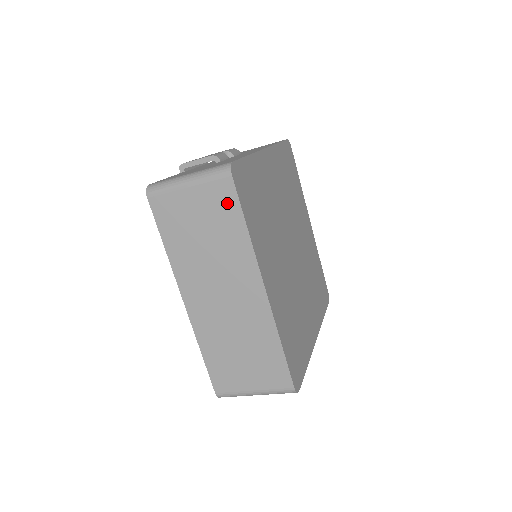
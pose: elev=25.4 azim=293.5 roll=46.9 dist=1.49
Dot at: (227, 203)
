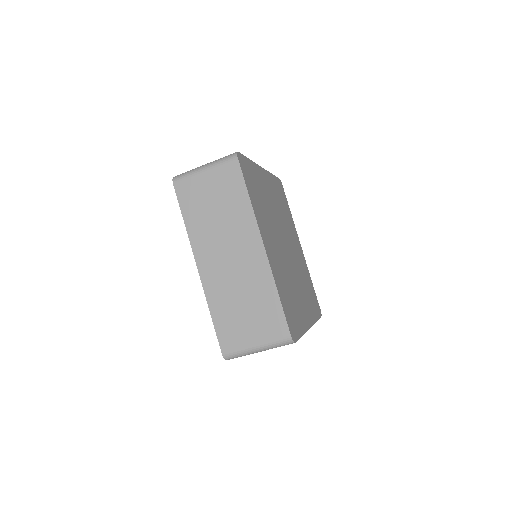
Dot at: (234, 180)
